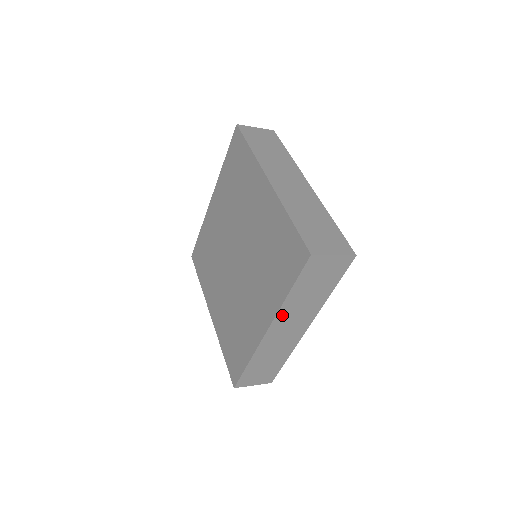
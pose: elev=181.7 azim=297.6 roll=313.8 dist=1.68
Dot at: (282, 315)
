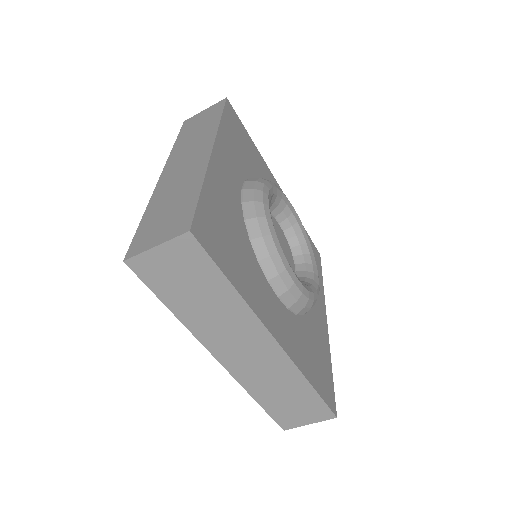
Dot at: (174, 157)
